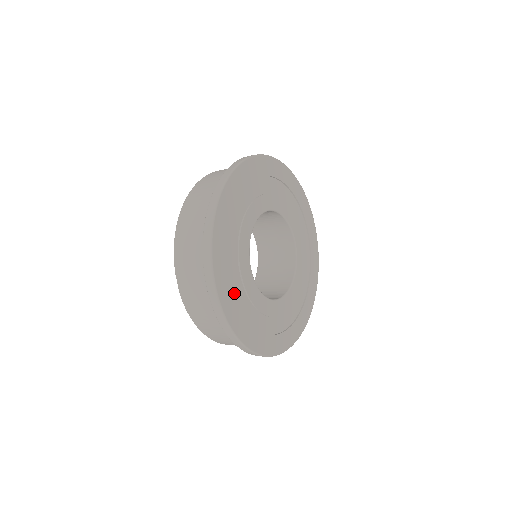
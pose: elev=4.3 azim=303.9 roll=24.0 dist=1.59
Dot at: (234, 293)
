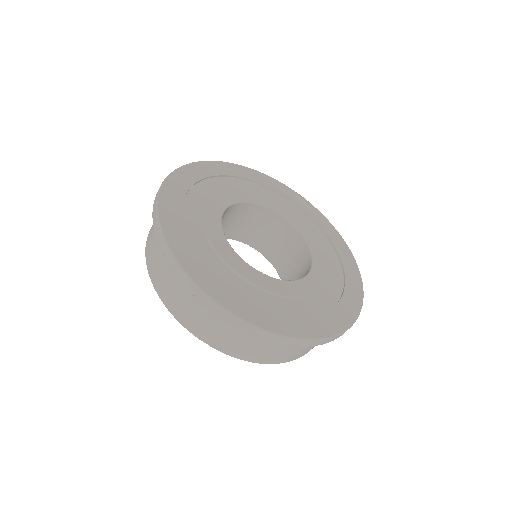
Dot at: (258, 303)
